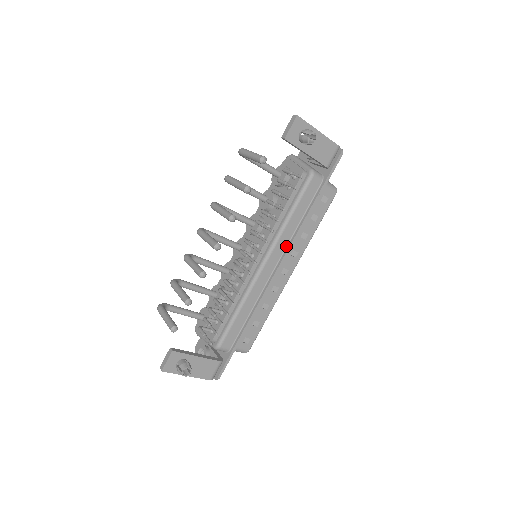
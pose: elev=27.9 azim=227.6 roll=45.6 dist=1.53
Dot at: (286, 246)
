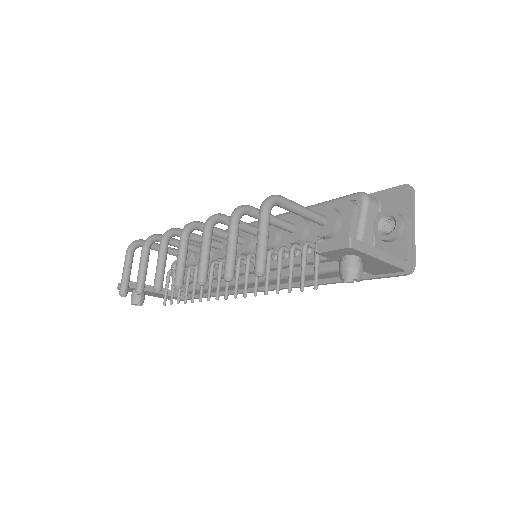
Dot at: (283, 283)
